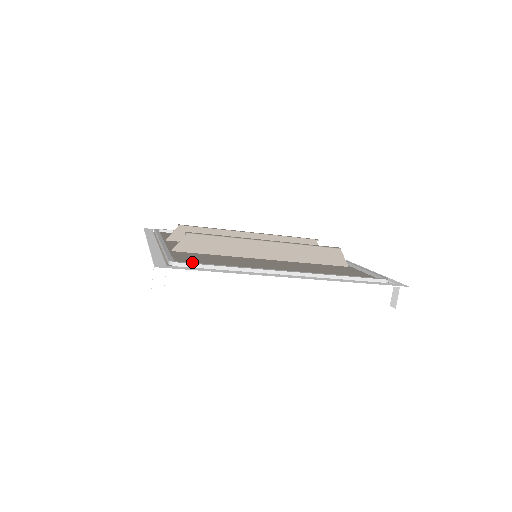
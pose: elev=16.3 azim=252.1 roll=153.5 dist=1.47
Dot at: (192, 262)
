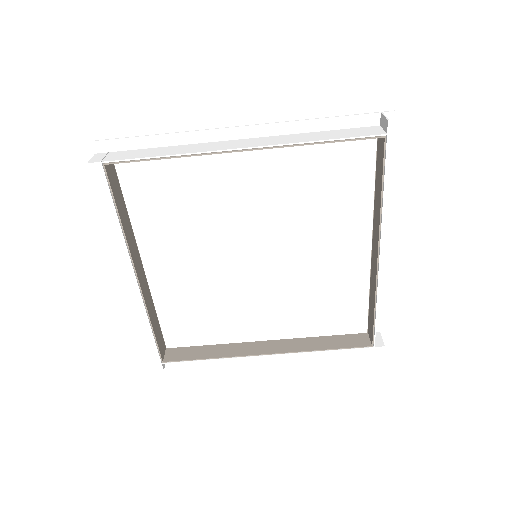
Dot at: (145, 178)
